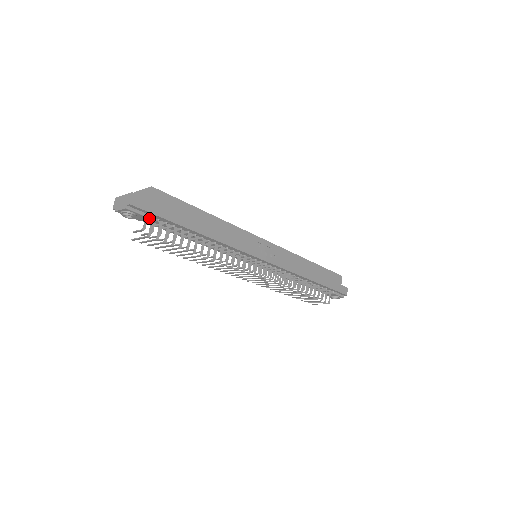
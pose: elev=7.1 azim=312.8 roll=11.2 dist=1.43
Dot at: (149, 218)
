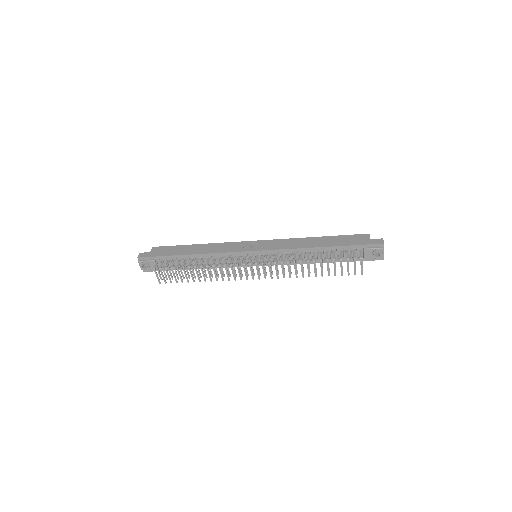
Dot at: (154, 261)
